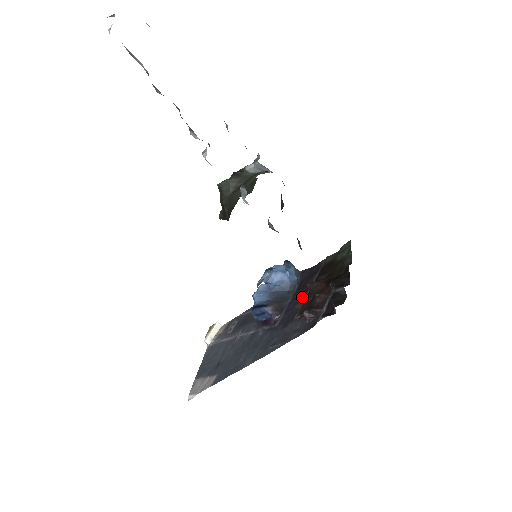
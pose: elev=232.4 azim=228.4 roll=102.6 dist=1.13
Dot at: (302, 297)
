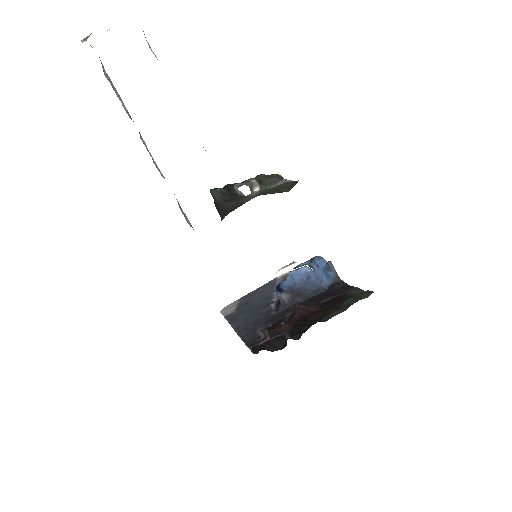
Dot at: occluded
